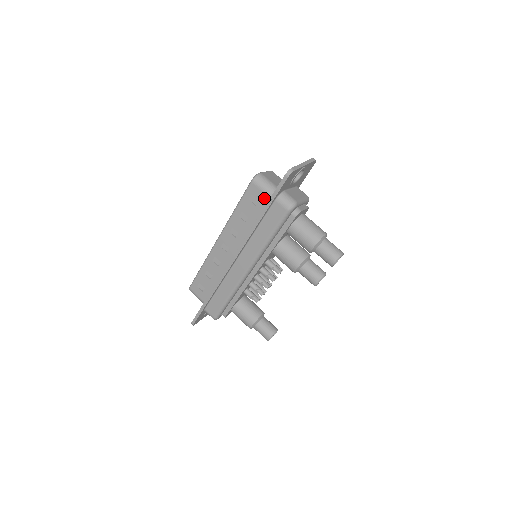
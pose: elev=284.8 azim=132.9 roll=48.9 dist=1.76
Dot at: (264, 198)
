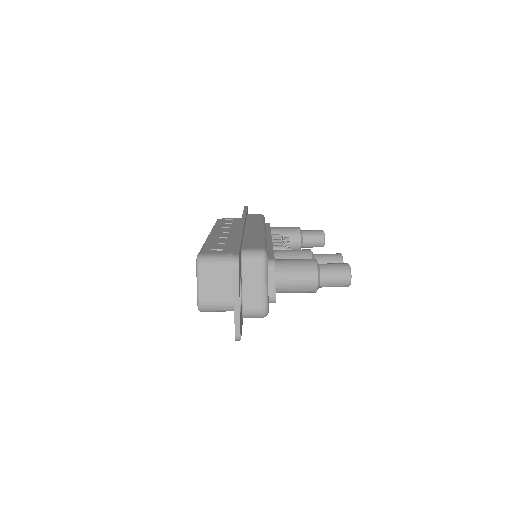
Dot at: occluded
